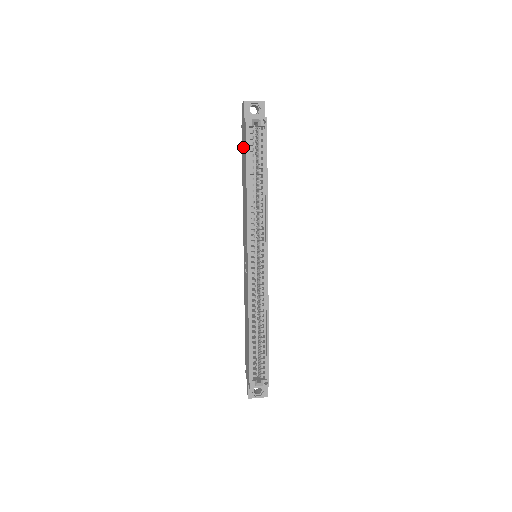
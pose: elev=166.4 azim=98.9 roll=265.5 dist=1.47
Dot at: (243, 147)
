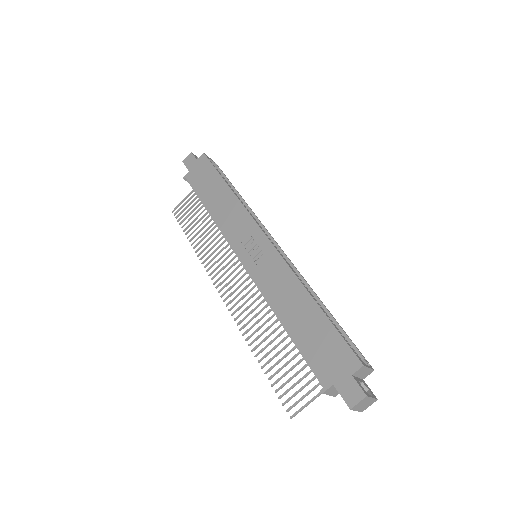
Dot at: (201, 179)
